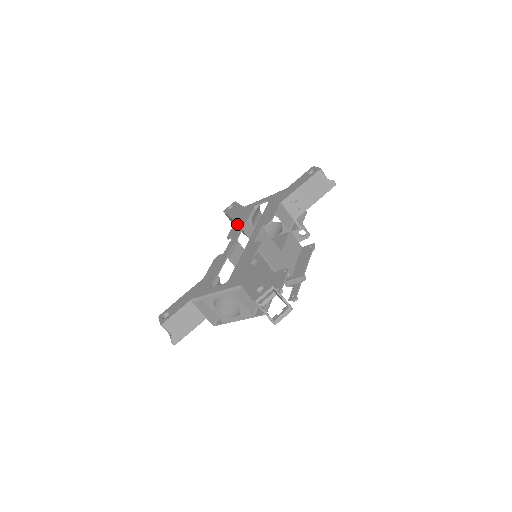
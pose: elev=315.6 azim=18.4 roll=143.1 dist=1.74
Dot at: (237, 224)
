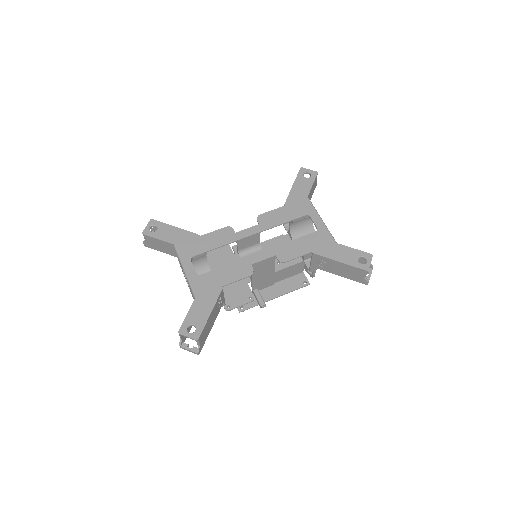
Dot at: (279, 213)
